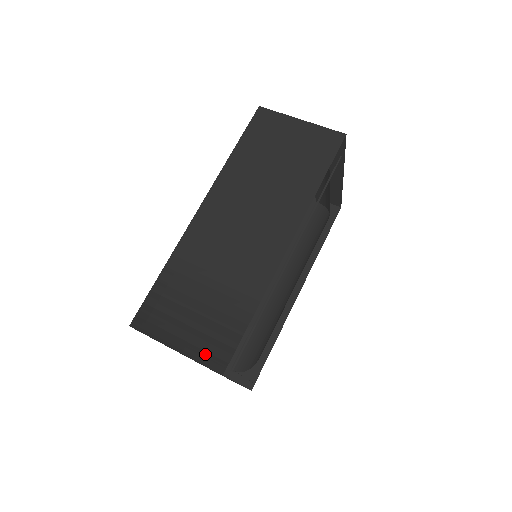
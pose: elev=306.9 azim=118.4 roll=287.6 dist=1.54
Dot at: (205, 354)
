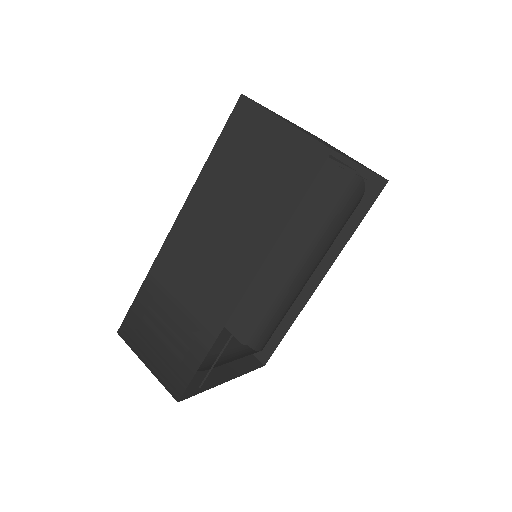
Dot at: (167, 378)
